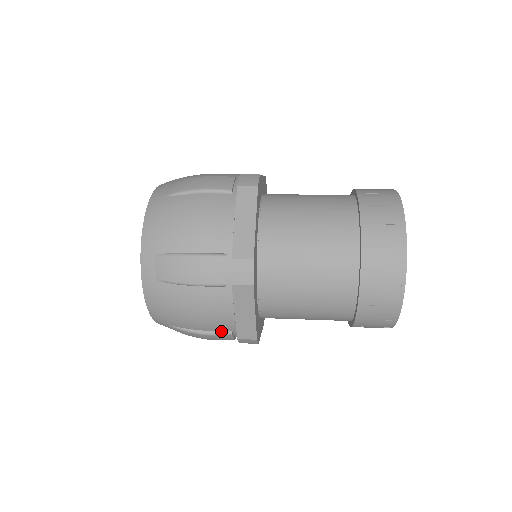
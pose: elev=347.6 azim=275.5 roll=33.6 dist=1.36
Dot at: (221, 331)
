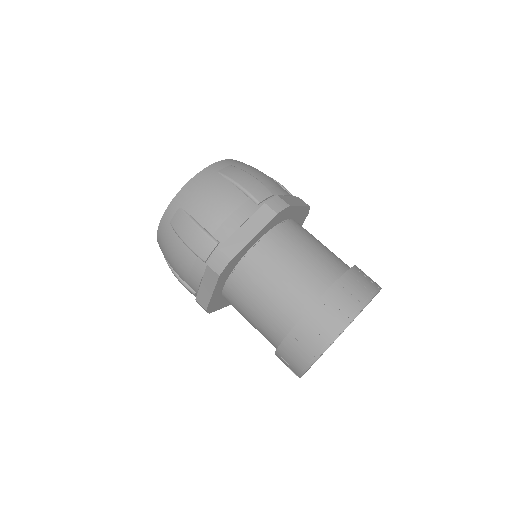
Dot at: (189, 286)
